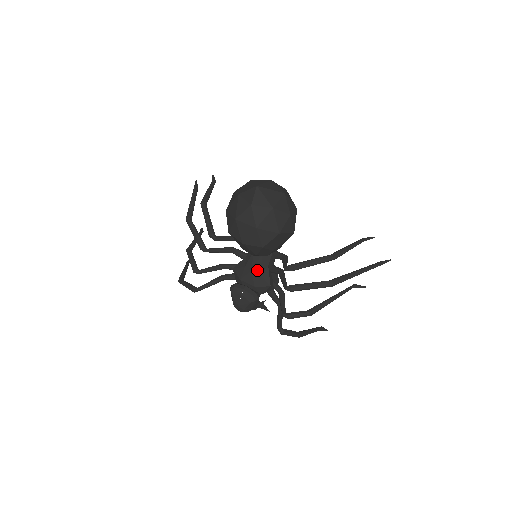
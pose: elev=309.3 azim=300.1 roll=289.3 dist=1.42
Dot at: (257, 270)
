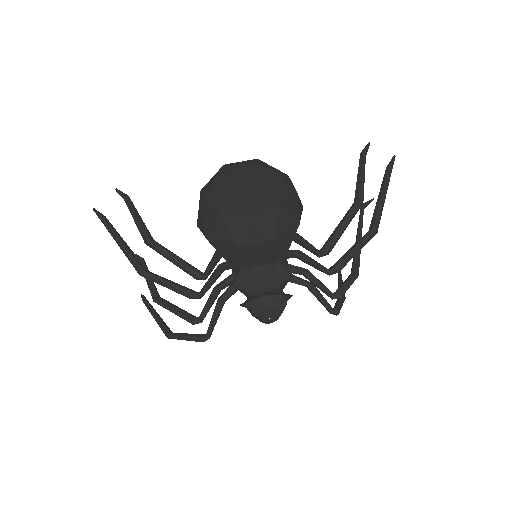
Dot at: (268, 271)
